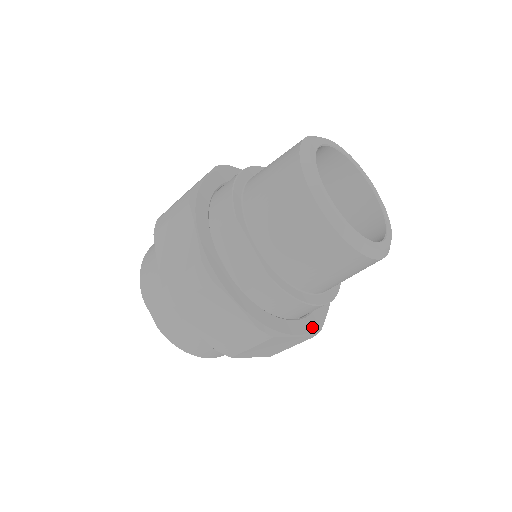
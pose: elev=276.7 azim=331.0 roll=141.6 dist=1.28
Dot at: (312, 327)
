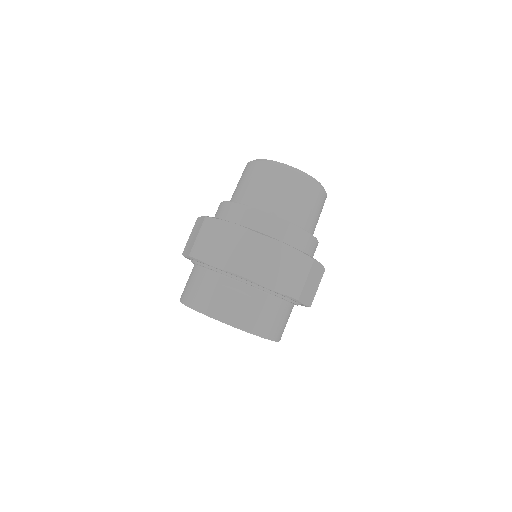
Dot at: occluded
